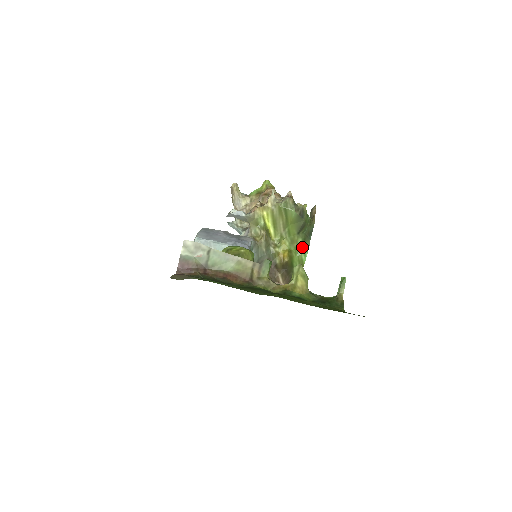
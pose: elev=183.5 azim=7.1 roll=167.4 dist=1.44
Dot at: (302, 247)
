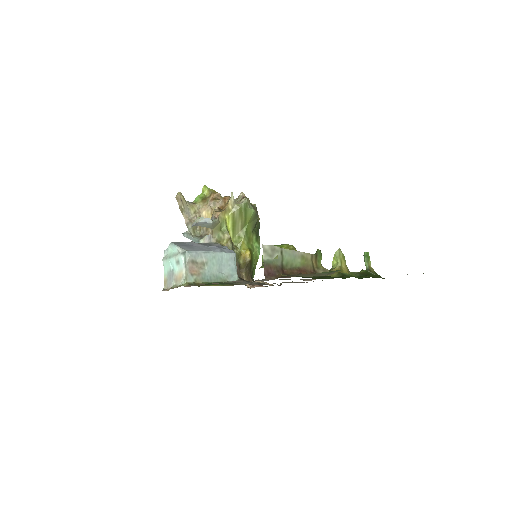
Dot at: (256, 244)
